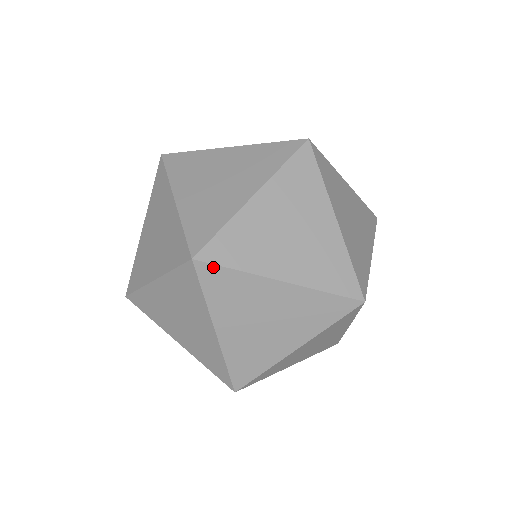
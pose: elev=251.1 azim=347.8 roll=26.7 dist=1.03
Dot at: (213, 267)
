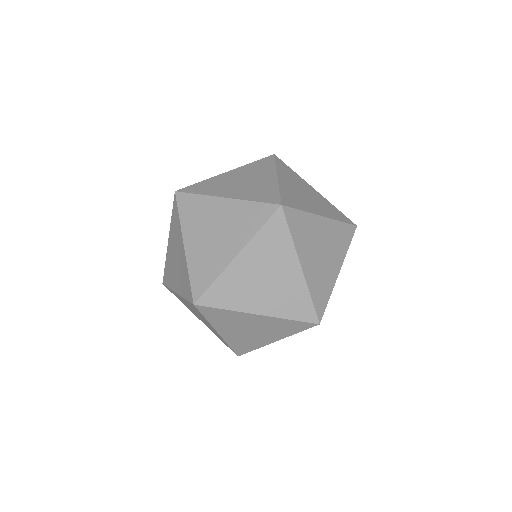
Dot at: (185, 195)
